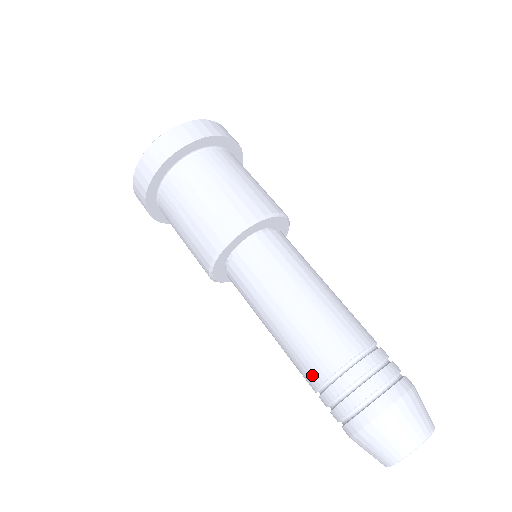
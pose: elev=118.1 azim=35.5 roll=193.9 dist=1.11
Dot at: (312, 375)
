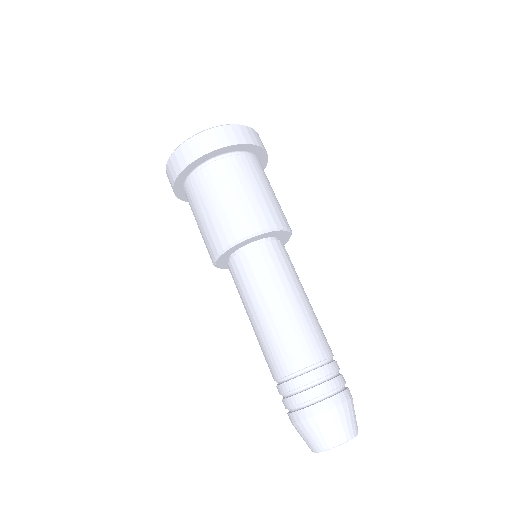
Dot at: occluded
